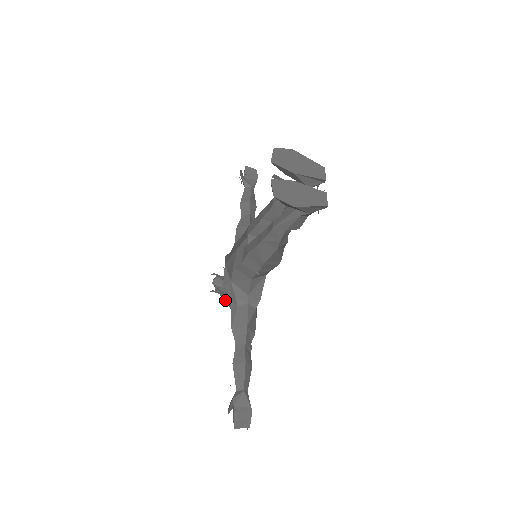
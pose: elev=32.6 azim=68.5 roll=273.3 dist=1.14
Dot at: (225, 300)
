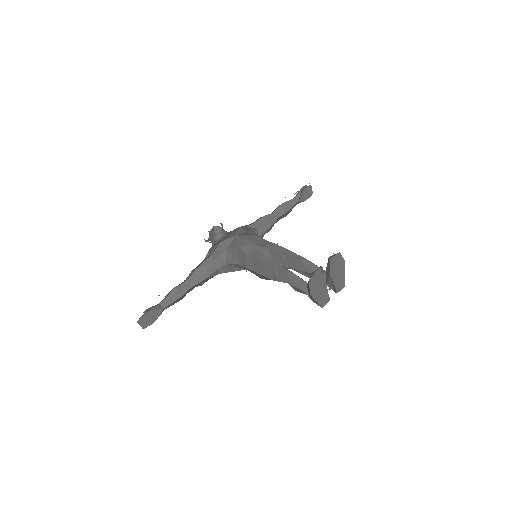
Dot at: (208, 241)
